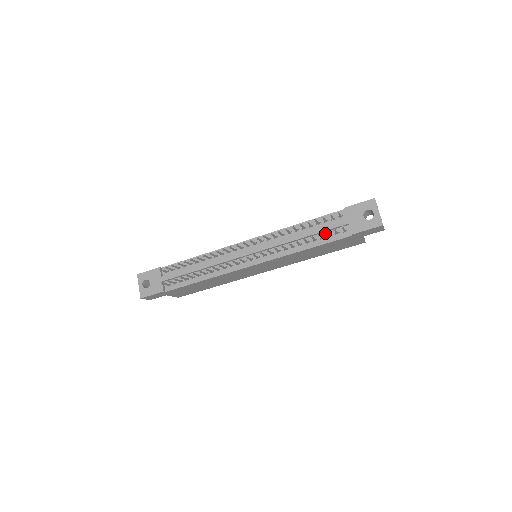
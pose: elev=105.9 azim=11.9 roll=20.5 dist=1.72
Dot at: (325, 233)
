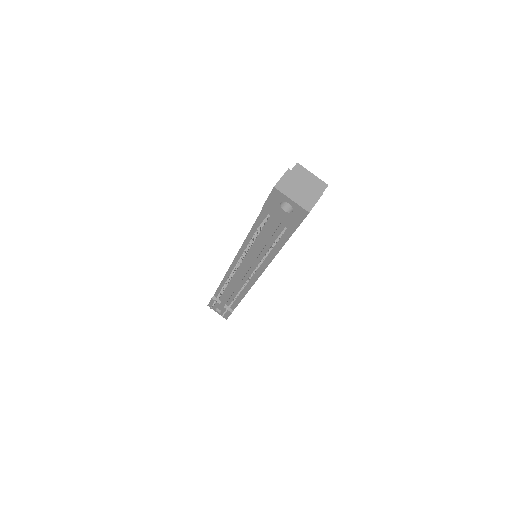
Dot at: (274, 235)
